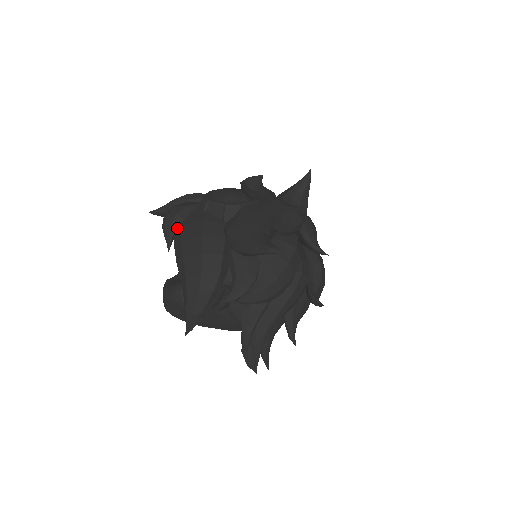
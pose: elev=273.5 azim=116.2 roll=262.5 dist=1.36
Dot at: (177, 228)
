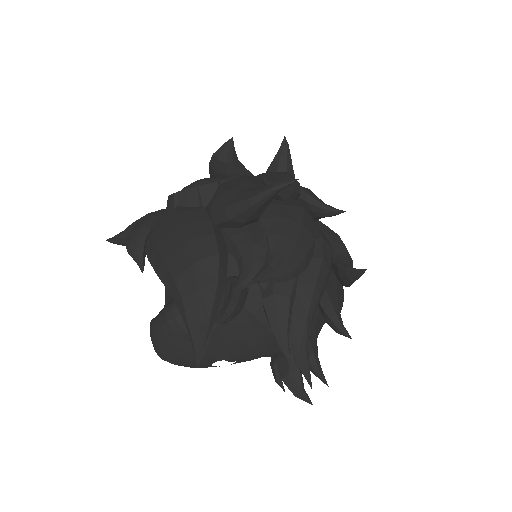
Dot at: (146, 241)
